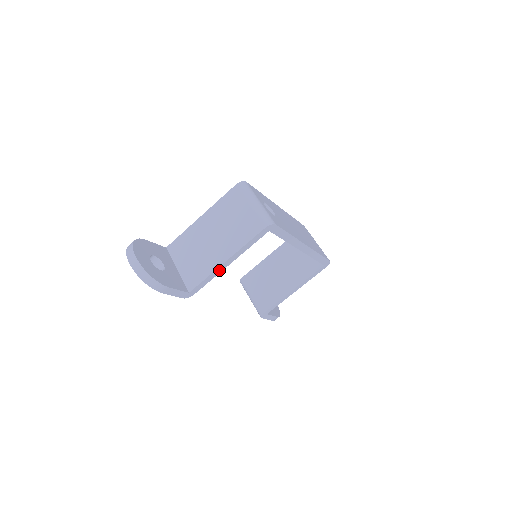
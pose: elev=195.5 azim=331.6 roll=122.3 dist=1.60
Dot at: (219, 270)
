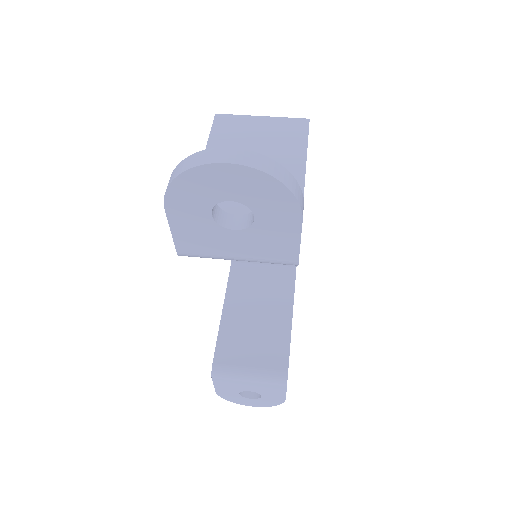
Dot at: occluded
